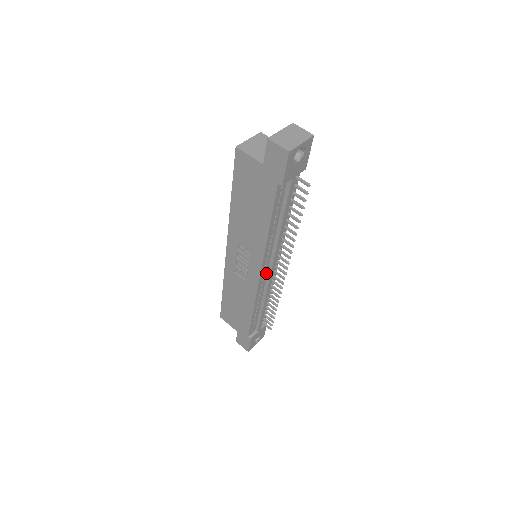
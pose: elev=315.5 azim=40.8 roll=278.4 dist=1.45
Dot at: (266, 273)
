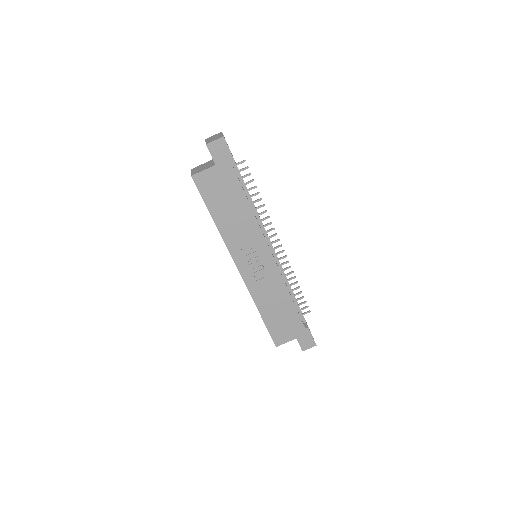
Dot at: occluded
